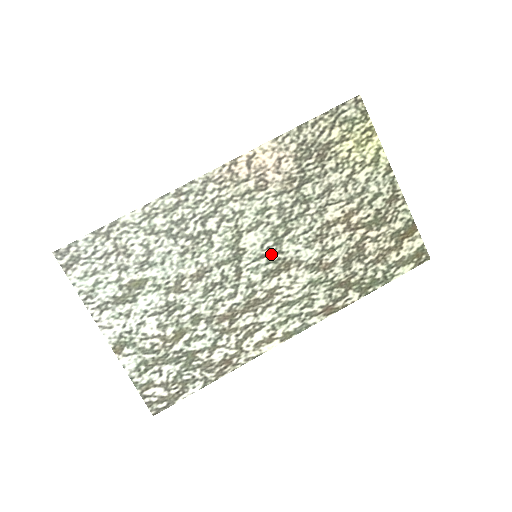
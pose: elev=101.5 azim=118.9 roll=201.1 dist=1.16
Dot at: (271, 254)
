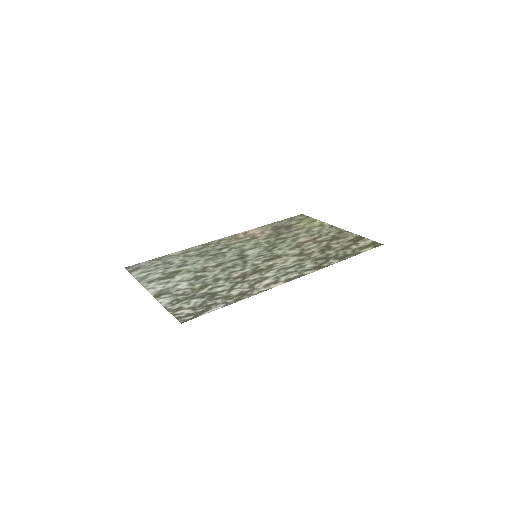
Dot at: (266, 255)
